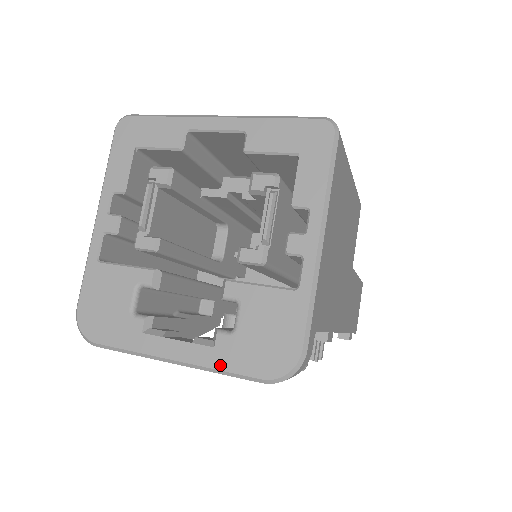
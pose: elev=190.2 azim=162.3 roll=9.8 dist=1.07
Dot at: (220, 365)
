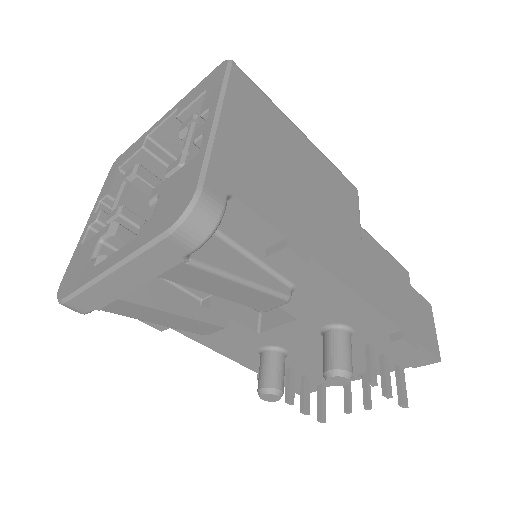
Dot at: (138, 246)
